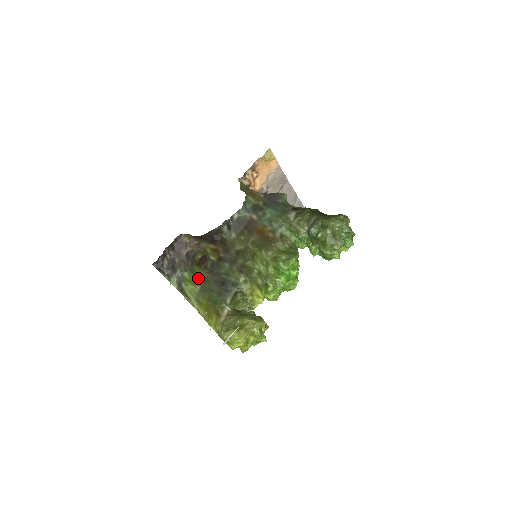
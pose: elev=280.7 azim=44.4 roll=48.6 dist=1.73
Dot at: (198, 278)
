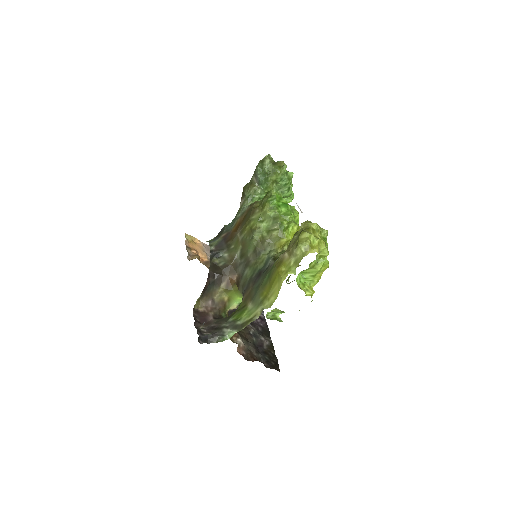
Dot at: (241, 307)
